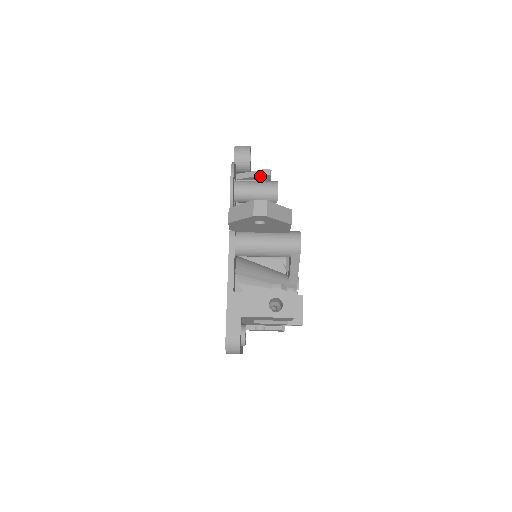
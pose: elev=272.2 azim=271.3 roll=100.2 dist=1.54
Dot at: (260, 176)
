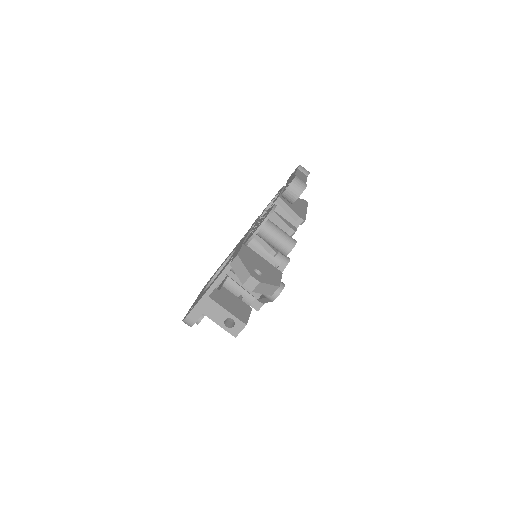
Dot at: (294, 218)
